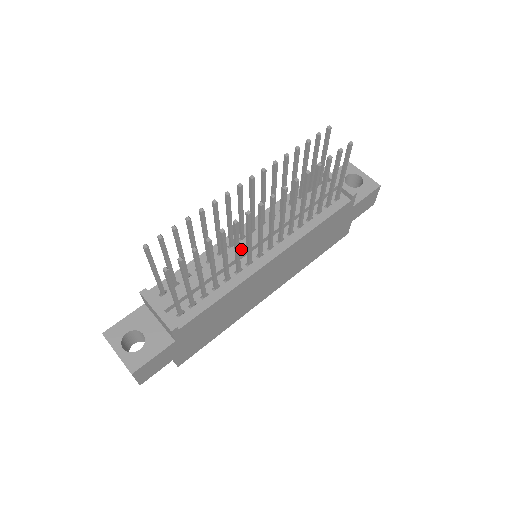
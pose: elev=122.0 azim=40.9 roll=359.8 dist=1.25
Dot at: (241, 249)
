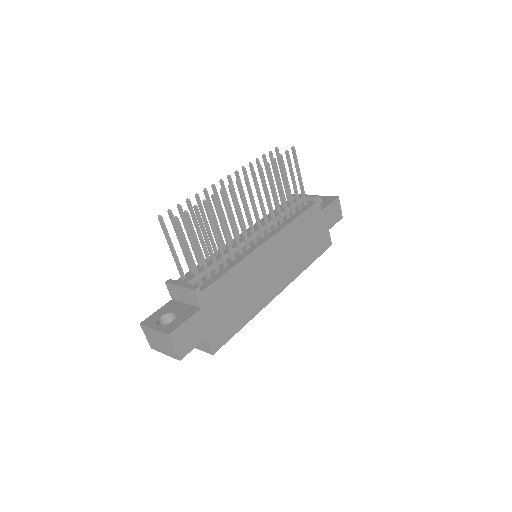
Dot at: occluded
